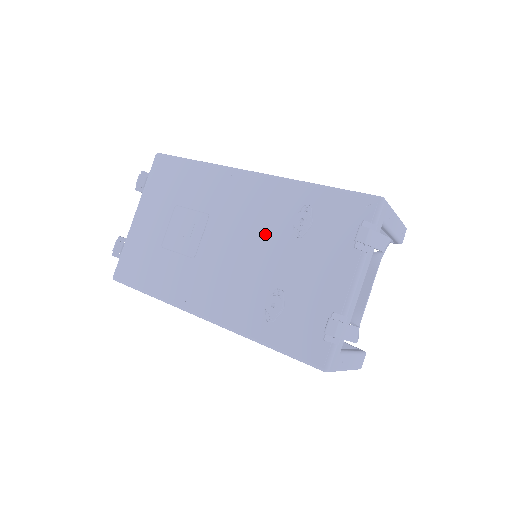
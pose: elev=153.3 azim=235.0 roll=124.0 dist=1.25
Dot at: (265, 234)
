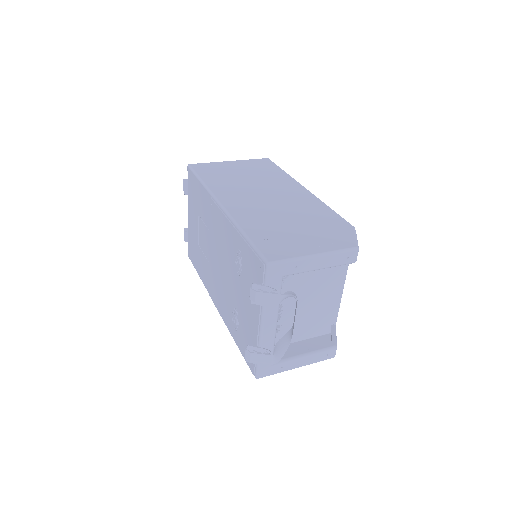
Dot at: (227, 262)
